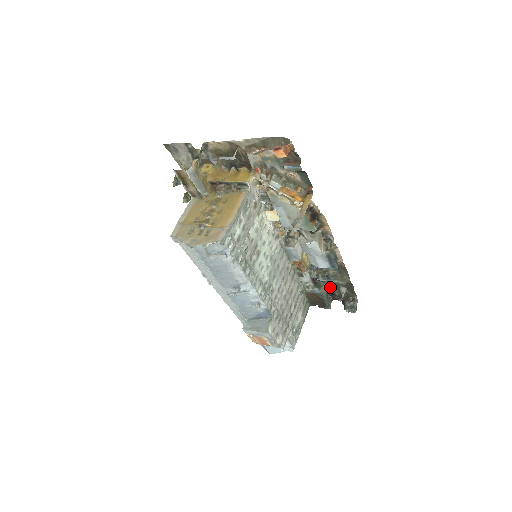
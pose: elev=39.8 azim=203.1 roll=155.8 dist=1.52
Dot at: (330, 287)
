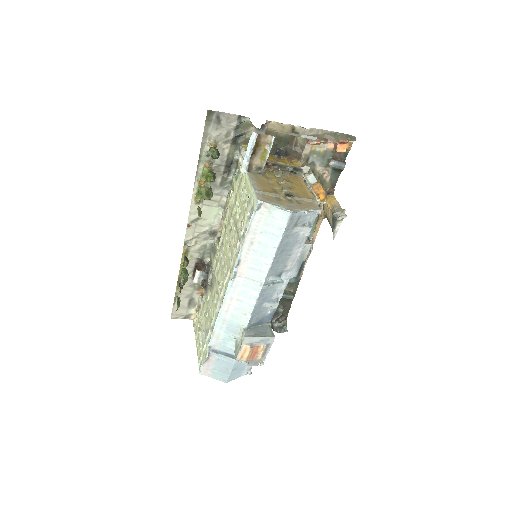
Dot at: occluded
